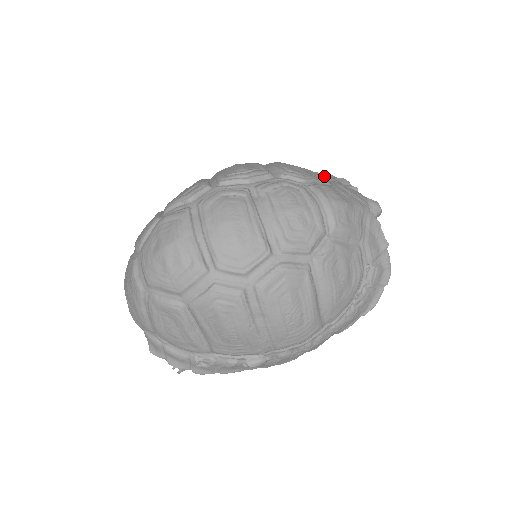
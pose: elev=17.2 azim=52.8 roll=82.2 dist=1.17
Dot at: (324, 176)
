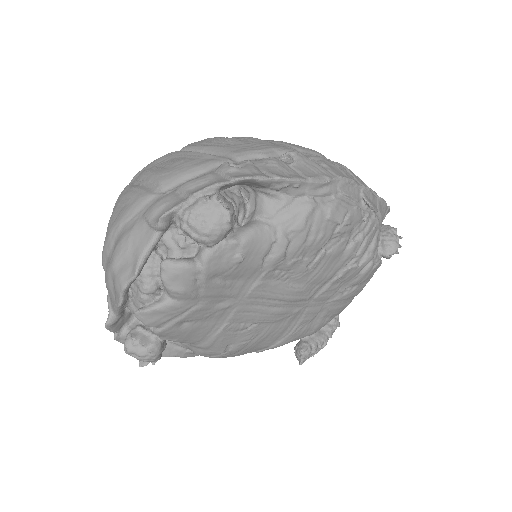
Dot at: occluded
